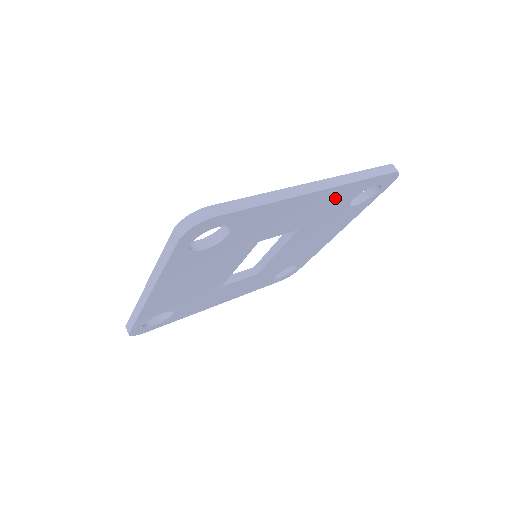
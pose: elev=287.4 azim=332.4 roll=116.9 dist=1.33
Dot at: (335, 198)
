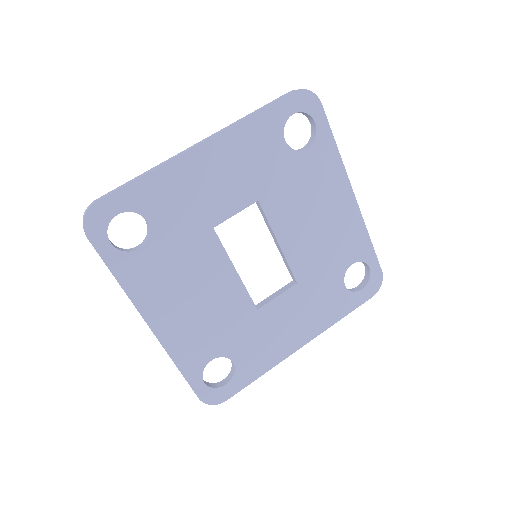
Dot at: (248, 147)
